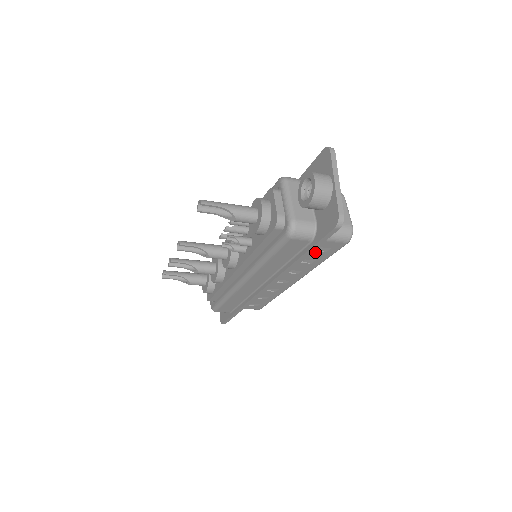
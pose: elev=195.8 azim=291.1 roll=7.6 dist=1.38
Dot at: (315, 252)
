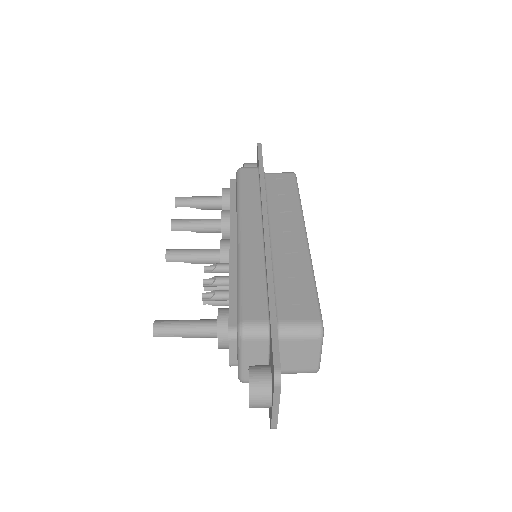
Dot at: occluded
